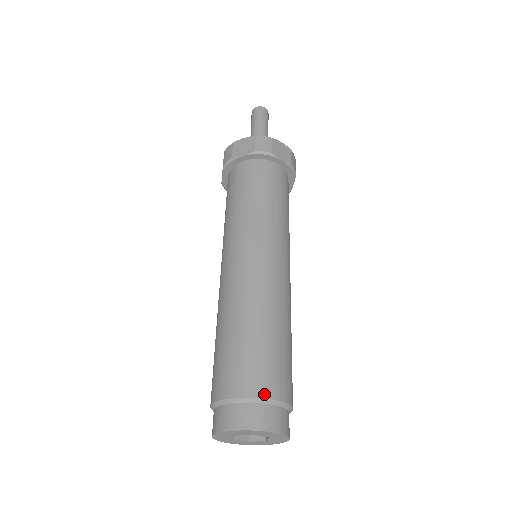
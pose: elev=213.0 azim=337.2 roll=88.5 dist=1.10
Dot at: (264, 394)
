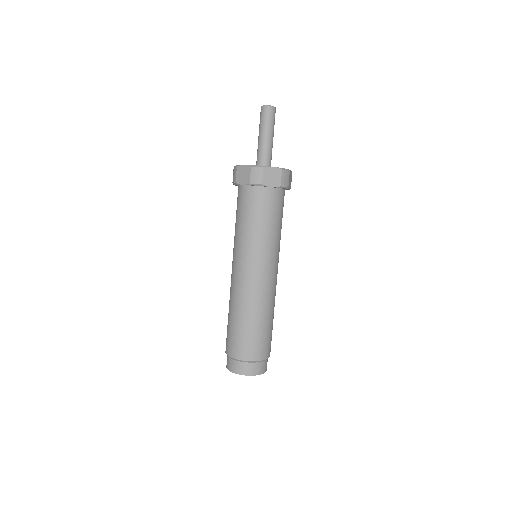
Dot at: (267, 357)
